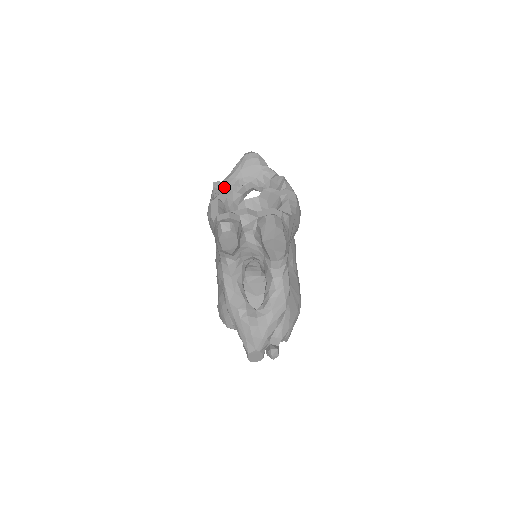
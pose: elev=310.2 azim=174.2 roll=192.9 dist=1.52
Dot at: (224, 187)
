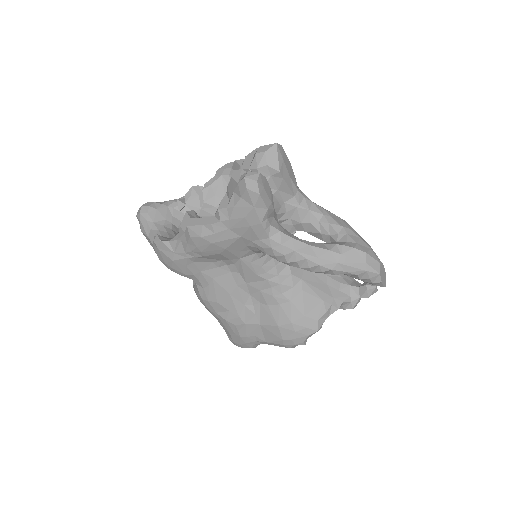
Dot at: occluded
